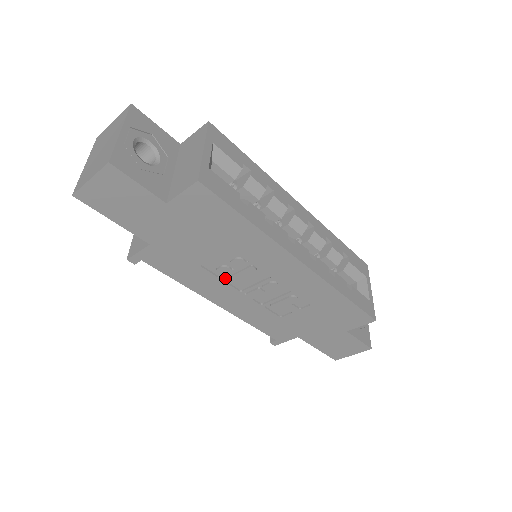
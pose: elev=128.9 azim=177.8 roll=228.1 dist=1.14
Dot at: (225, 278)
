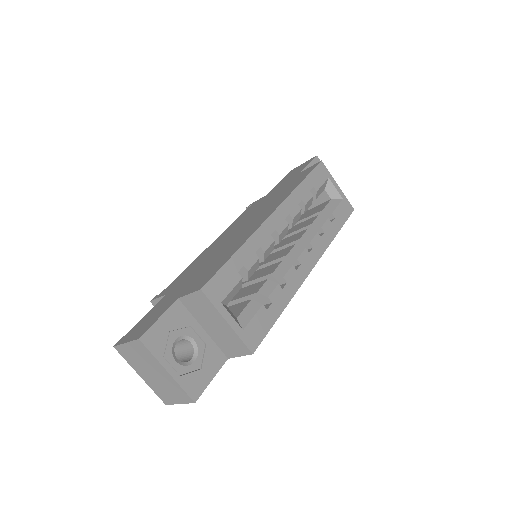
Dot at: occluded
